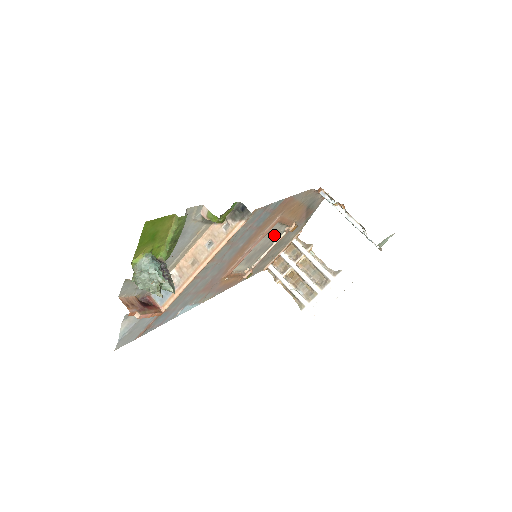
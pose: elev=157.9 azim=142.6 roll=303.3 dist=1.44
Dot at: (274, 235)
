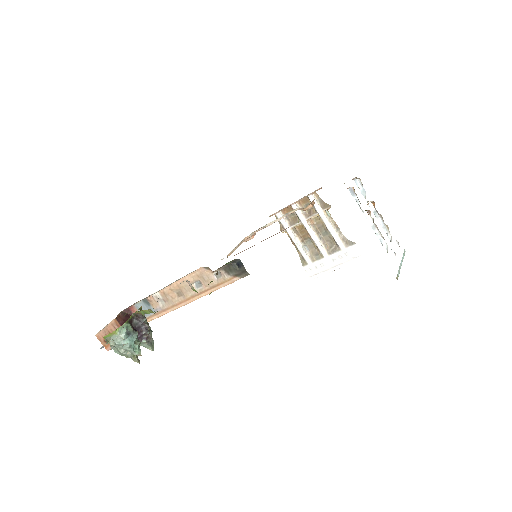
Dot at: occluded
